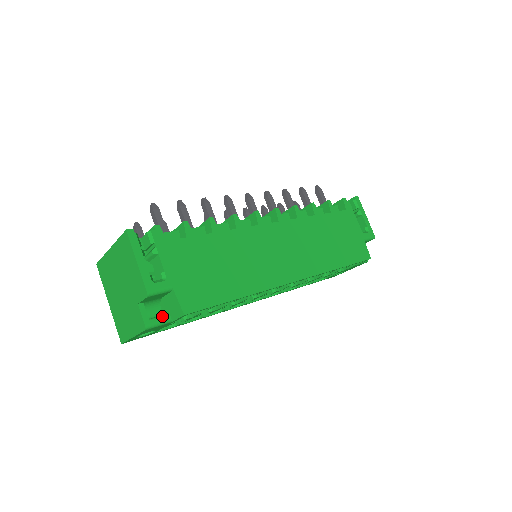
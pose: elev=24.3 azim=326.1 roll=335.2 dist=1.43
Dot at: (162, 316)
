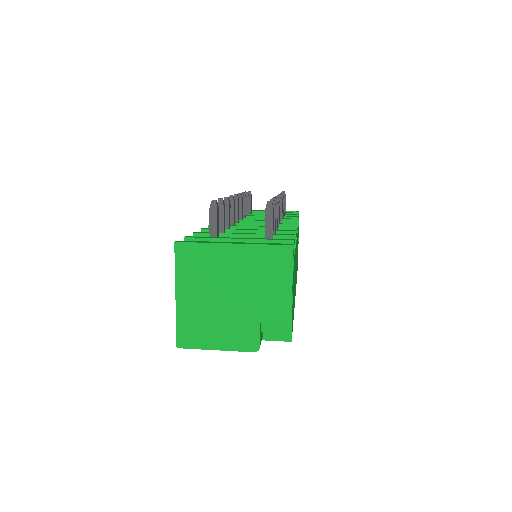
Dot at: (262, 335)
